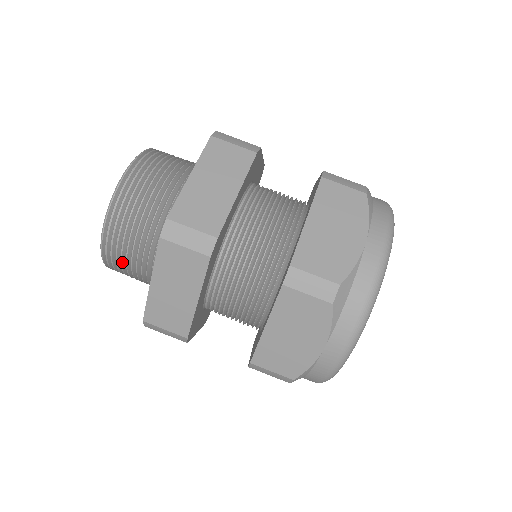
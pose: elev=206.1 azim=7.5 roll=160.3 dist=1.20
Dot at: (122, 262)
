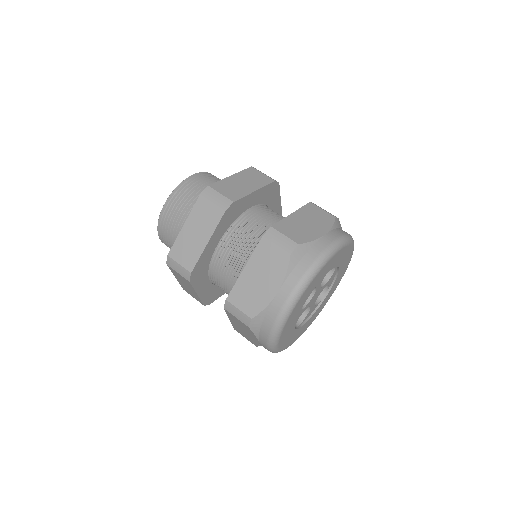
Dot at: occluded
